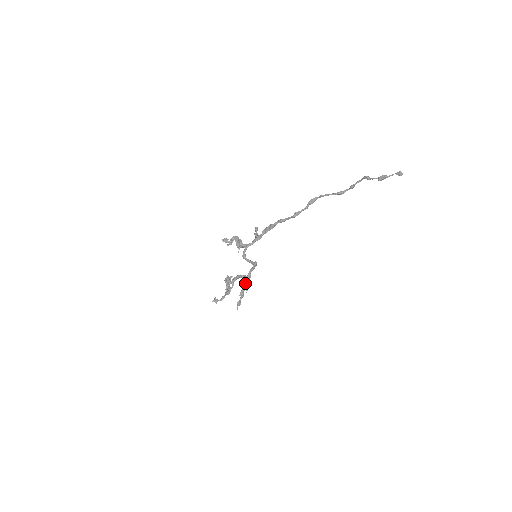
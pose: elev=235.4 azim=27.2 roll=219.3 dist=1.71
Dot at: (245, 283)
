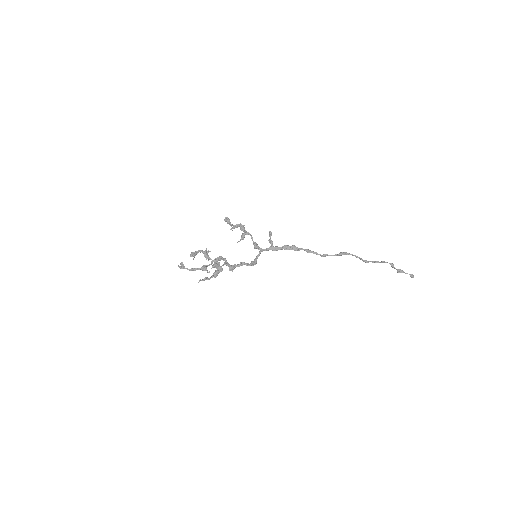
Dot at: occluded
